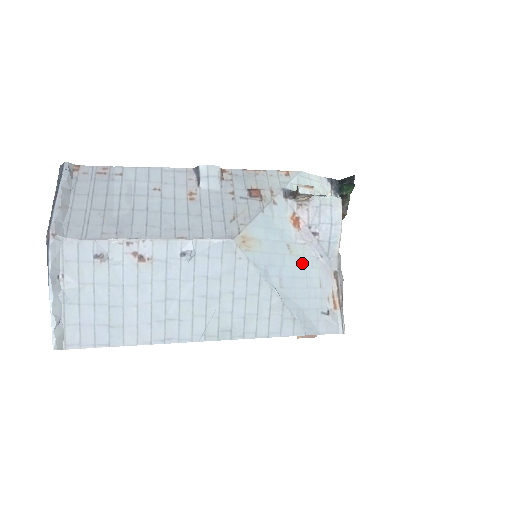
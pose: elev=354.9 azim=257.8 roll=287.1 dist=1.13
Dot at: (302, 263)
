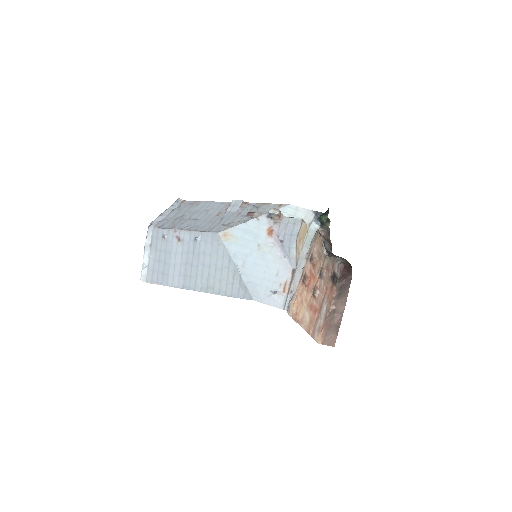
Dot at: (266, 257)
